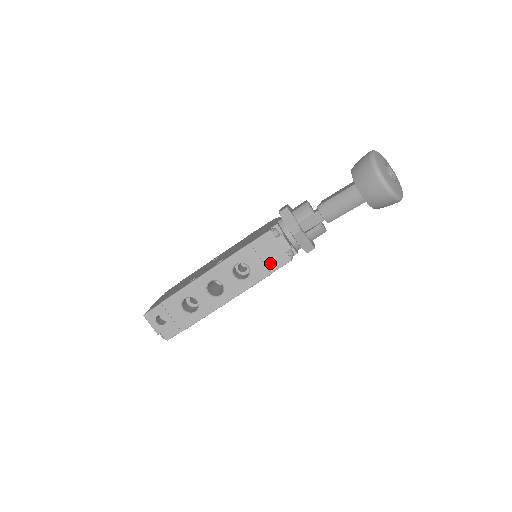
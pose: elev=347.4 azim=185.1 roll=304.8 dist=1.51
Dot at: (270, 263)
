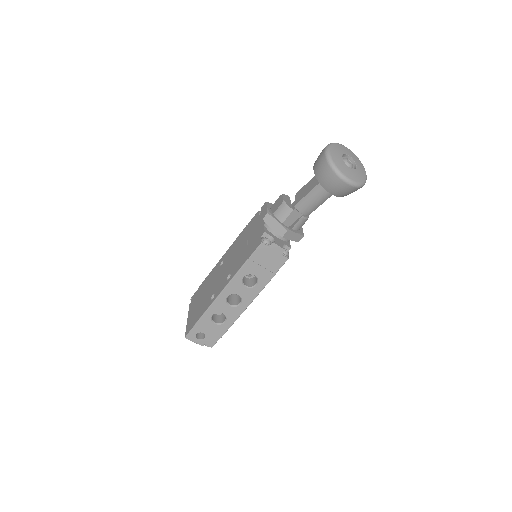
Dot at: (271, 267)
